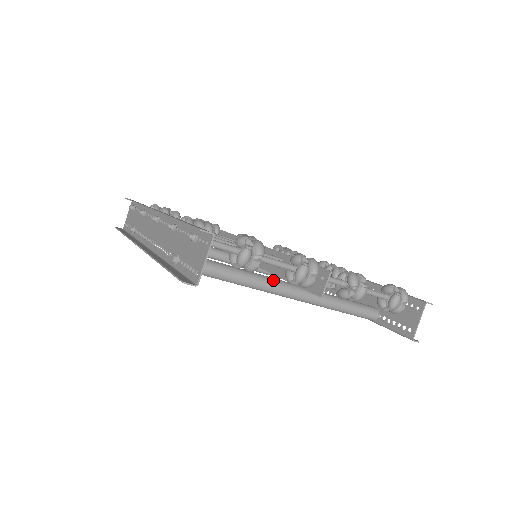
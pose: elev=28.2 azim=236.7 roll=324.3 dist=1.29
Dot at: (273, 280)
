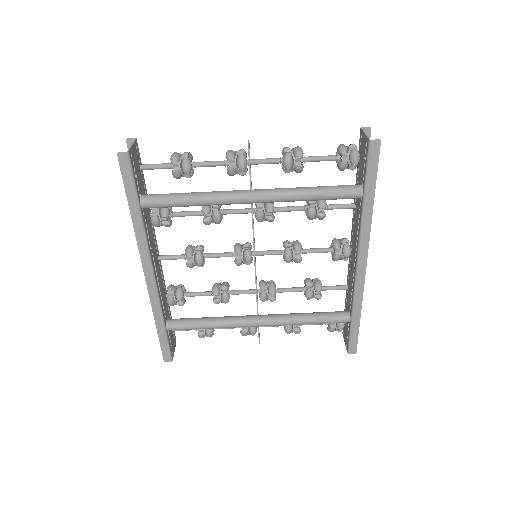
Dot at: occluded
